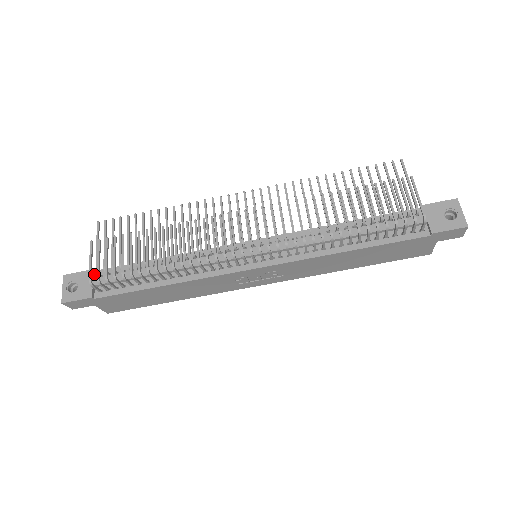
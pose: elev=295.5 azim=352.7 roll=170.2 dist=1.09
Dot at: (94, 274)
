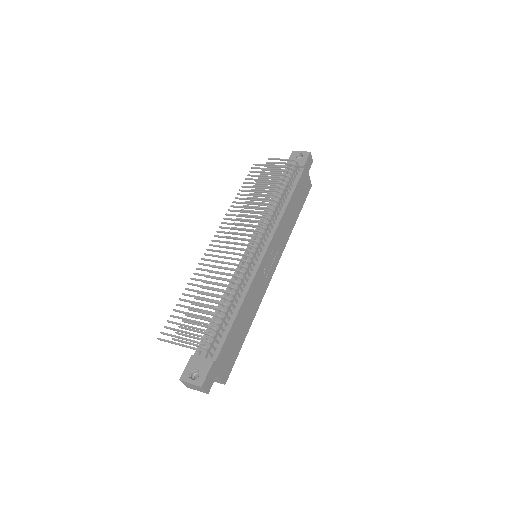
Dot at: (195, 357)
